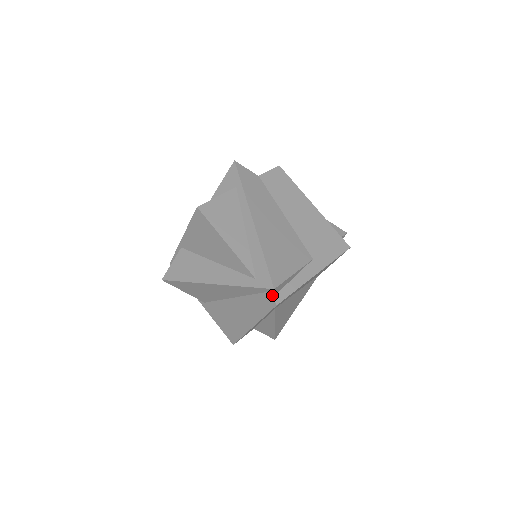
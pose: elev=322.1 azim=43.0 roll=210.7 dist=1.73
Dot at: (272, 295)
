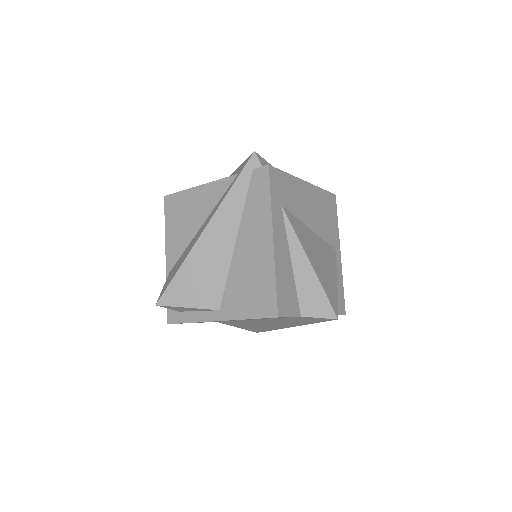
Dot at: (260, 168)
